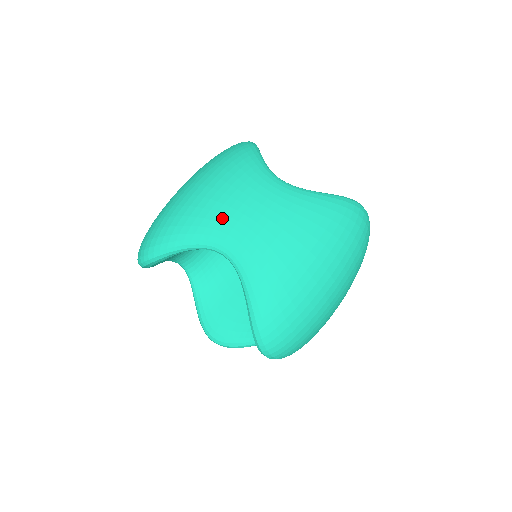
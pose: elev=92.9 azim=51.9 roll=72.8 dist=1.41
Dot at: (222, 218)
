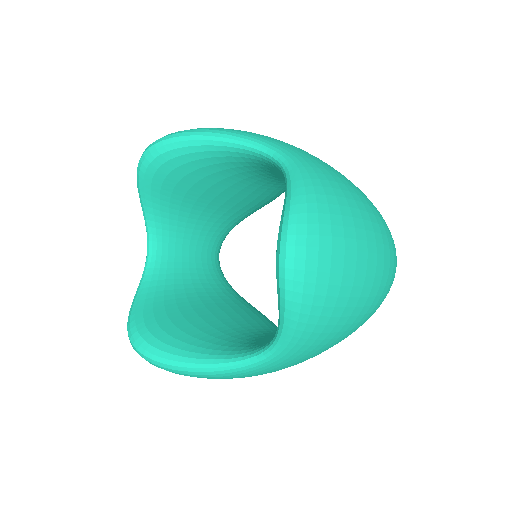
Dot at: (278, 140)
